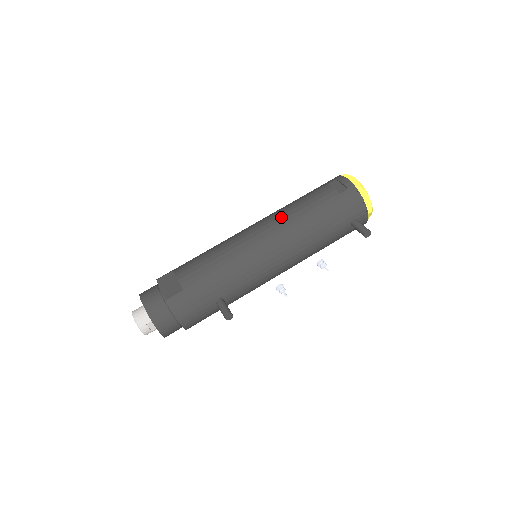
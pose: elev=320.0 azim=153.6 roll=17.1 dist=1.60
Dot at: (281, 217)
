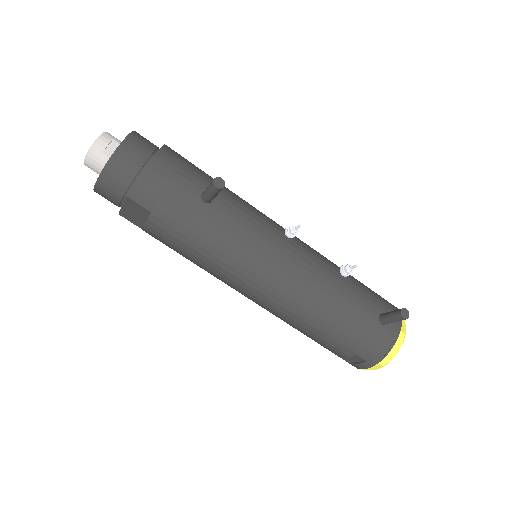
Dot at: occluded
